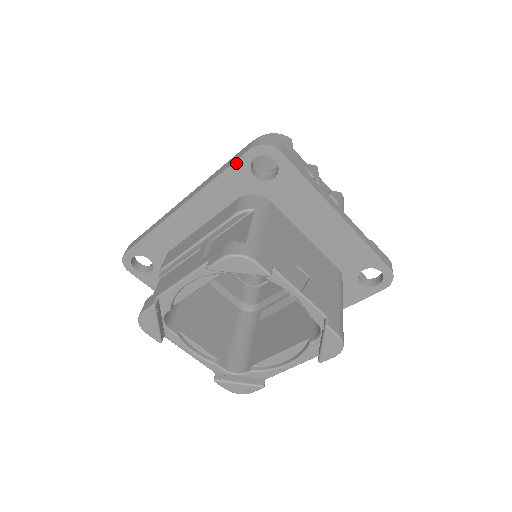
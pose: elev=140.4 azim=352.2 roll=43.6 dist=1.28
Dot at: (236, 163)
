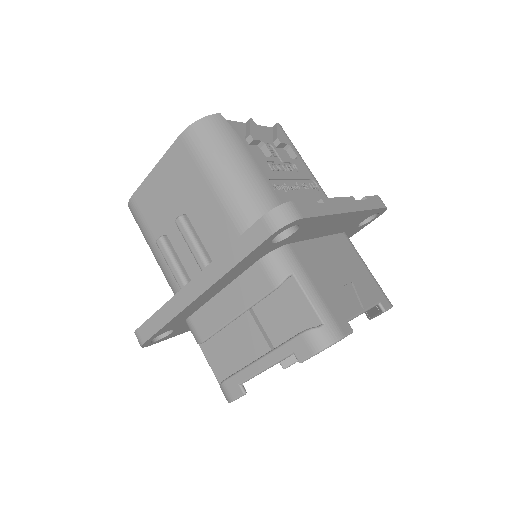
Dot at: (257, 249)
